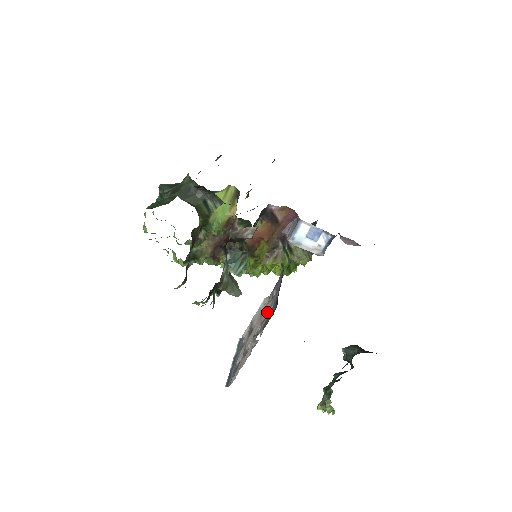
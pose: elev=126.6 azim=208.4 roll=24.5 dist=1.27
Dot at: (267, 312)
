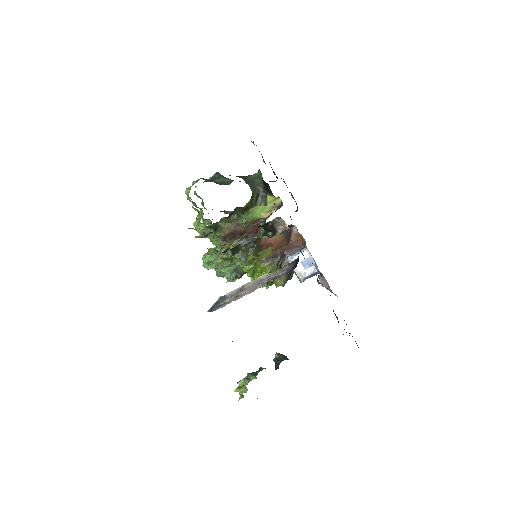
Dot at: (276, 275)
